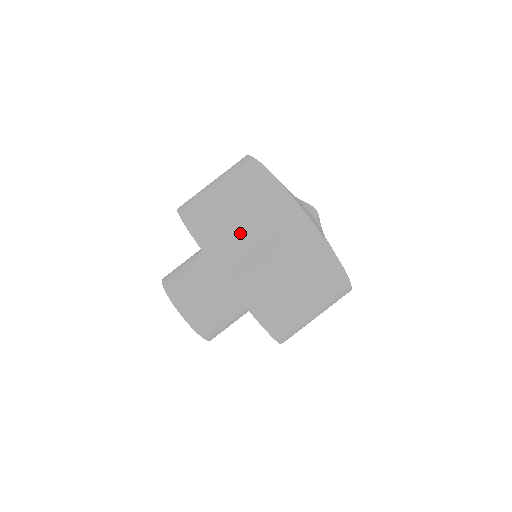
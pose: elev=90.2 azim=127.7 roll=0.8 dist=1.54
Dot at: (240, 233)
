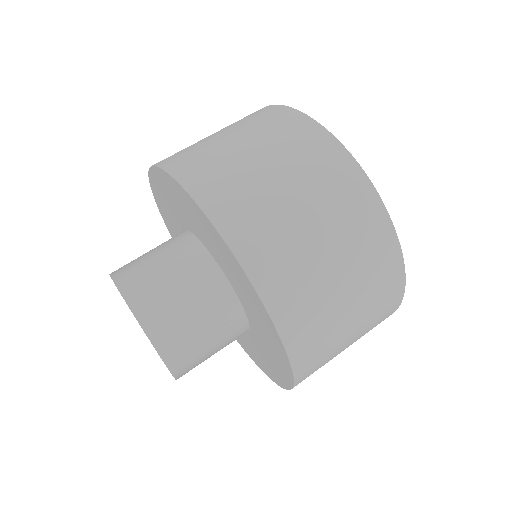
Dot at: (291, 222)
